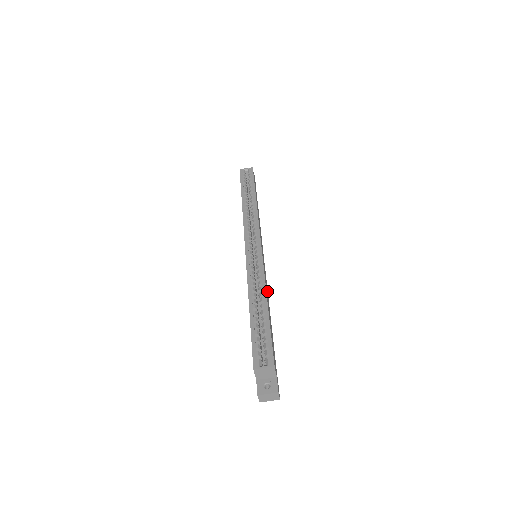
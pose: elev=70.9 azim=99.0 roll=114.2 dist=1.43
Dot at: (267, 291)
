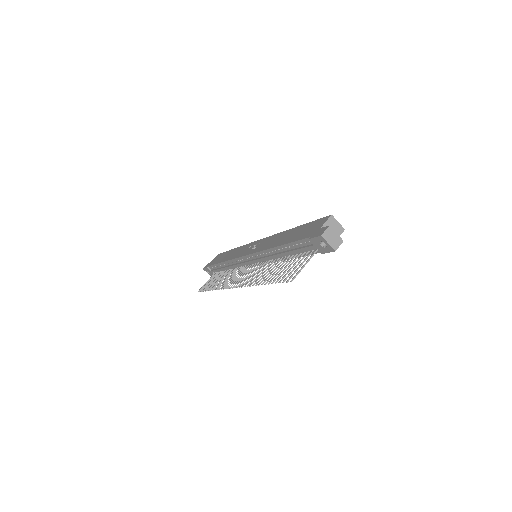
Dot at: occluded
